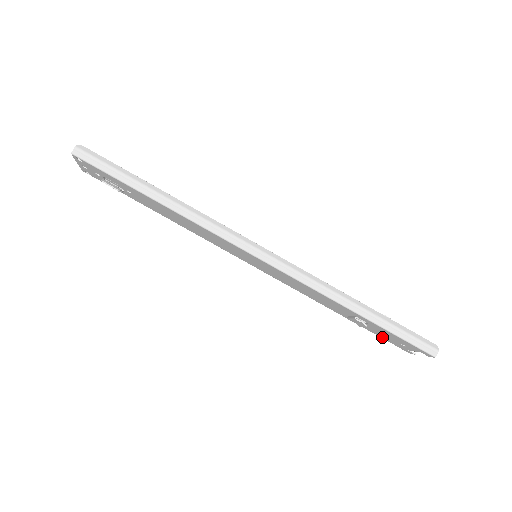
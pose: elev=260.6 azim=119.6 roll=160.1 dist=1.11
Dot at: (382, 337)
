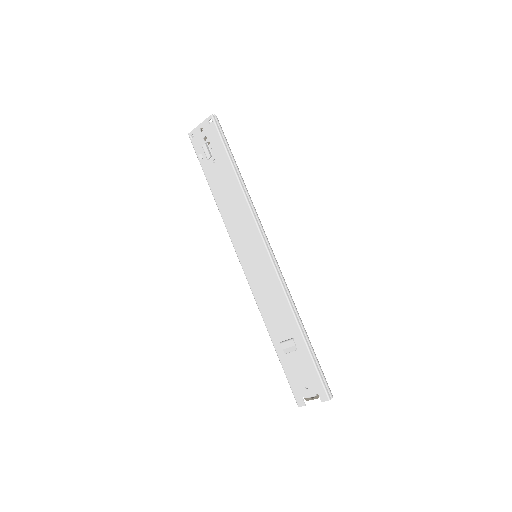
Dot at: (290, 378)
